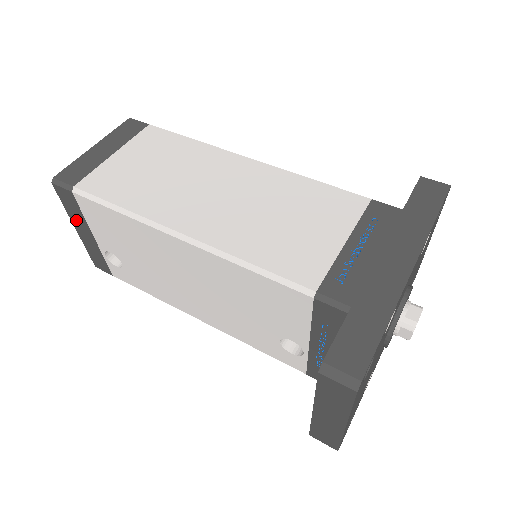
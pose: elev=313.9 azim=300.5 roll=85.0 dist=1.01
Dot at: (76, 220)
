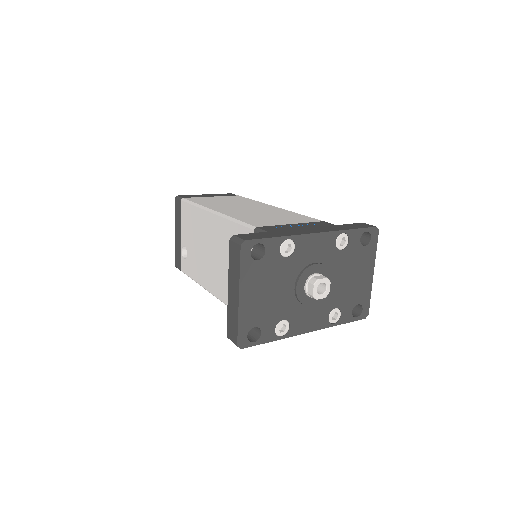
Dot at: (177, 224)
